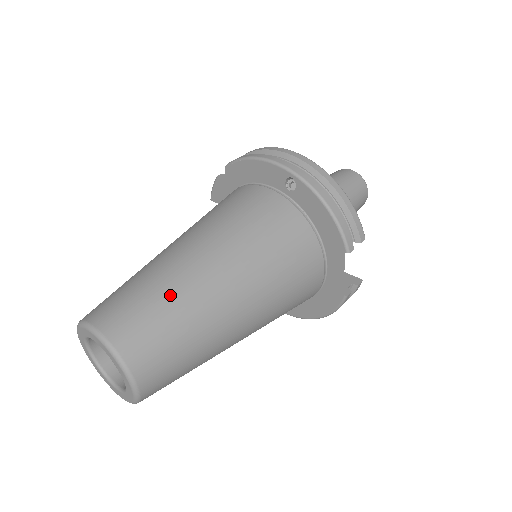
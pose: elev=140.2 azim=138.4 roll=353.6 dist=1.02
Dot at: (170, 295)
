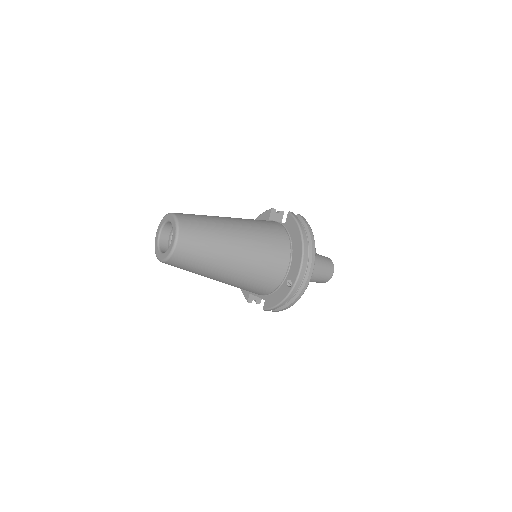
Dot at: occluded
